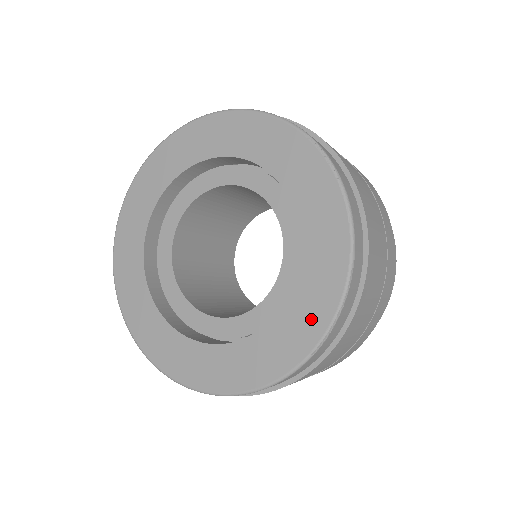
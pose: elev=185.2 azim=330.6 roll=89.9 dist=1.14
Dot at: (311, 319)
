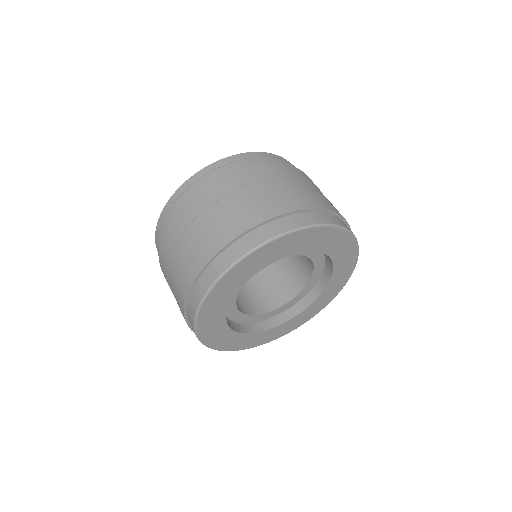
Dot at: (320, 306)
